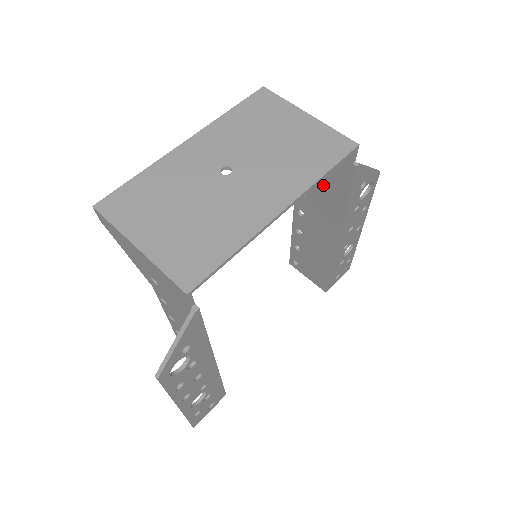
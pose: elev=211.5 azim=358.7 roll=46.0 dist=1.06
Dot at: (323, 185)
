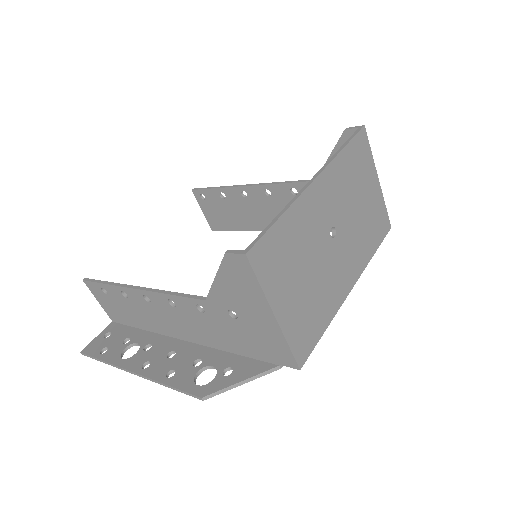
Dot at: occluded
